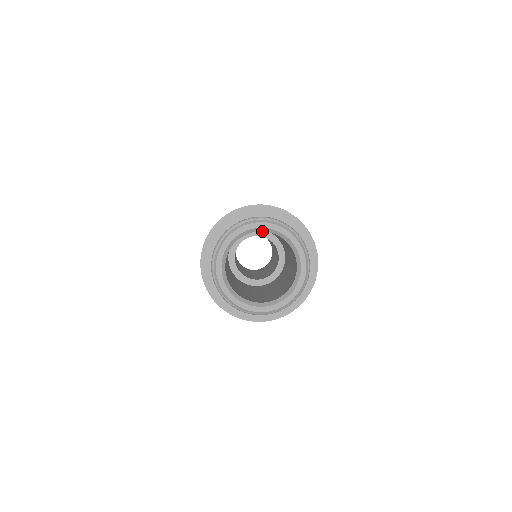
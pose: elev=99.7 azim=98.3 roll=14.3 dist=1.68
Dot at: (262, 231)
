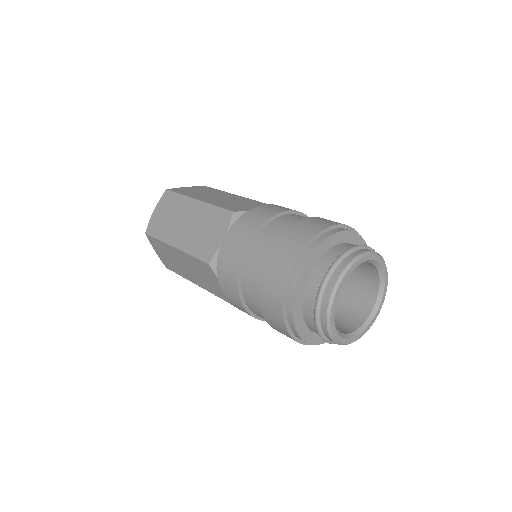
Dot at: occluded
